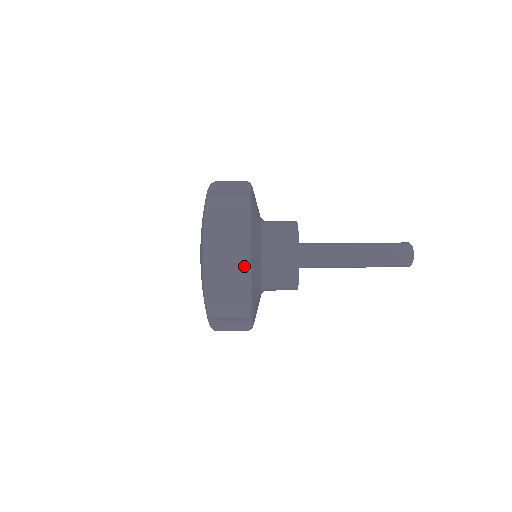
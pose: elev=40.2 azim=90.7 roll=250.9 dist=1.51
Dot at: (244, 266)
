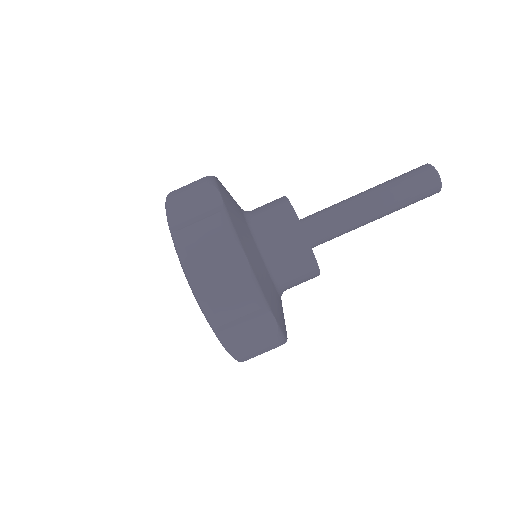
Dot at: occluded
